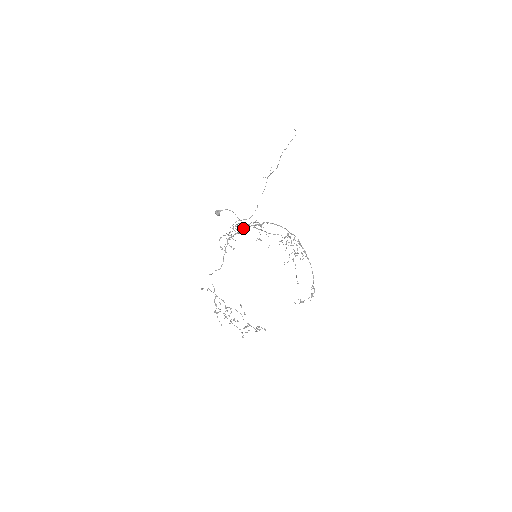
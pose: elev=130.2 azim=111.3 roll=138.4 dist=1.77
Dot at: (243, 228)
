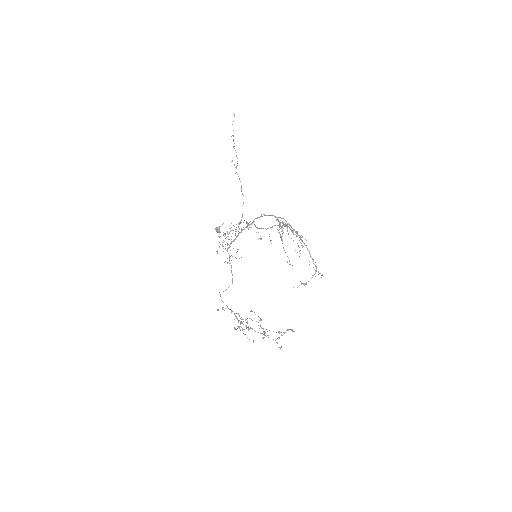
Dot at: (238, 234)
